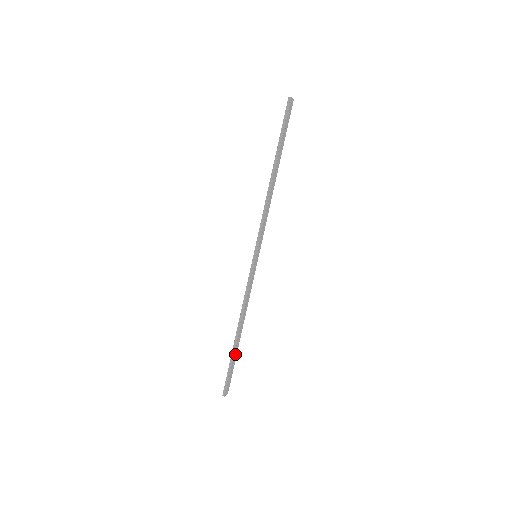
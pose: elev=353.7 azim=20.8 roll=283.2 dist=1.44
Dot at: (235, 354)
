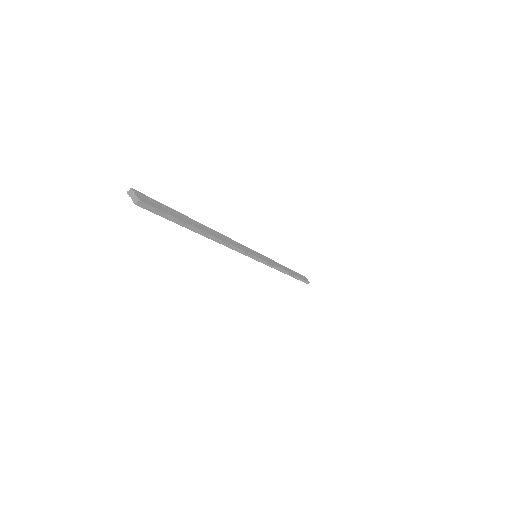
Dot at: occluded
